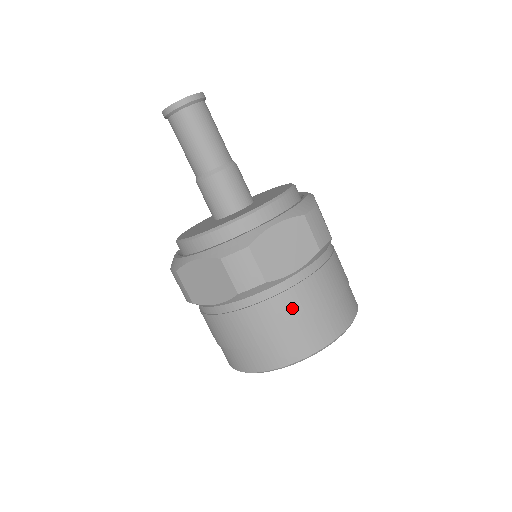
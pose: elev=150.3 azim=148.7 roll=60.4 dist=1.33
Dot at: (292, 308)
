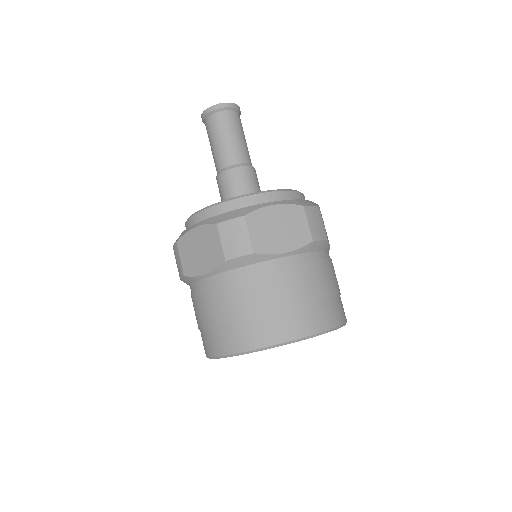
Dot at: (333, 275)
